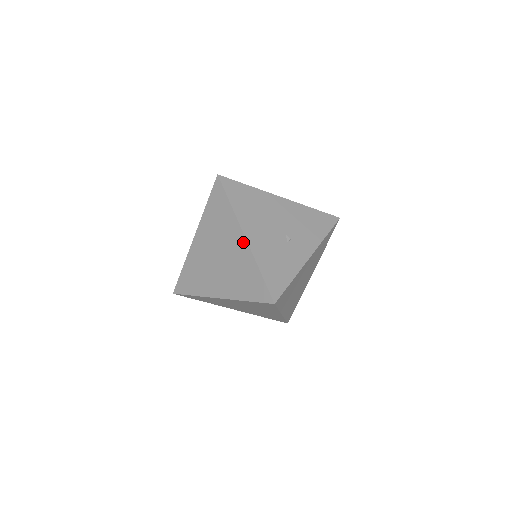
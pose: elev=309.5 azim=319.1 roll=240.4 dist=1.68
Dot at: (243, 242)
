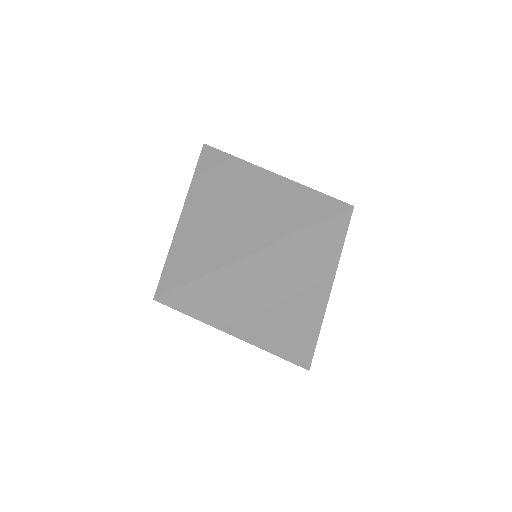
Dot at: (271, 177)
